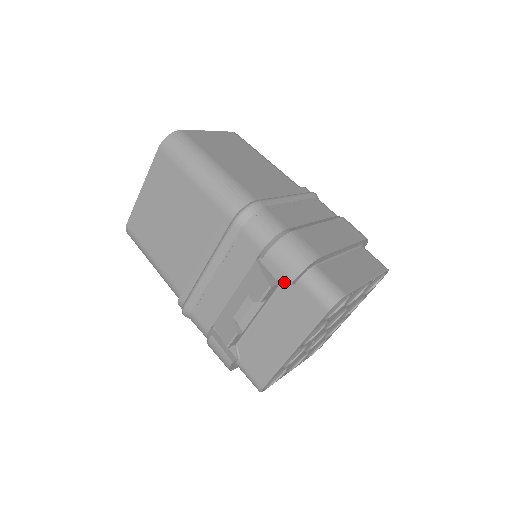
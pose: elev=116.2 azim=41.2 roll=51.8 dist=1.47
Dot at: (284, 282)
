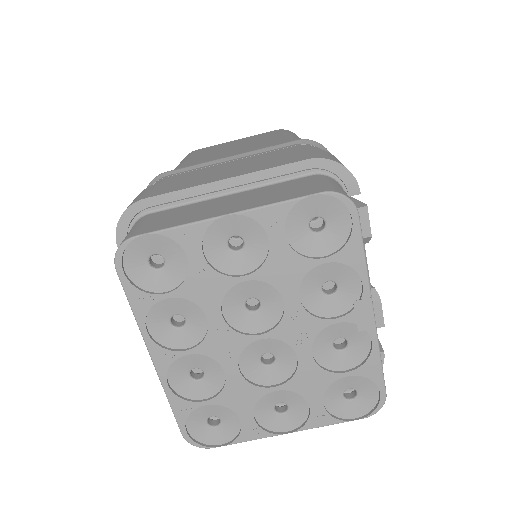
Dot at: occluded
